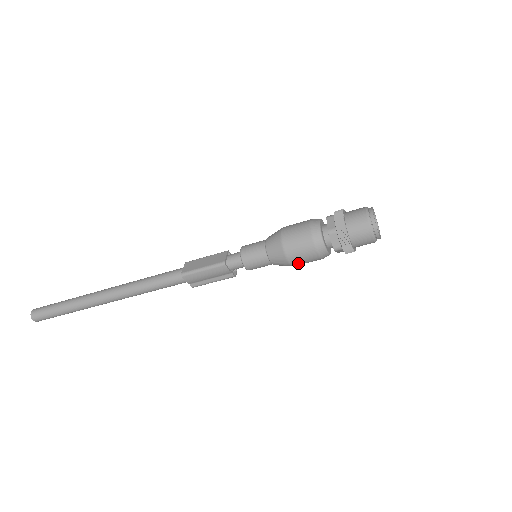
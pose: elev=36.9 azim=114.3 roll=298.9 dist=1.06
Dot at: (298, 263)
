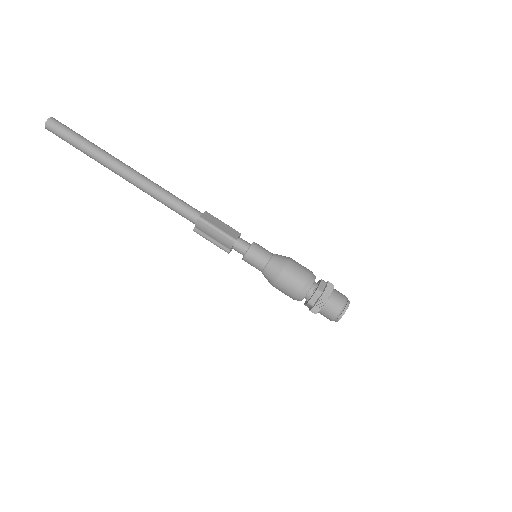
Dot at: (279, 287)
